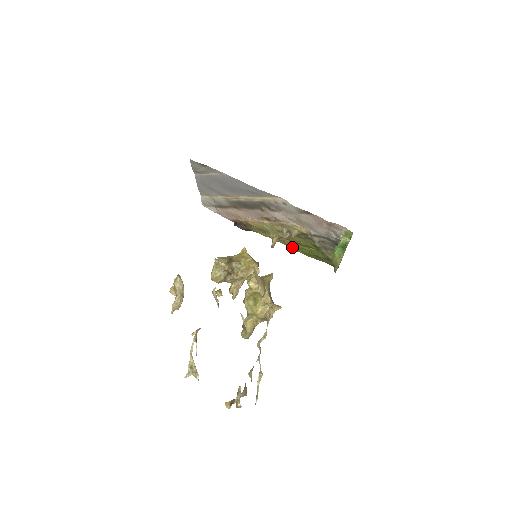
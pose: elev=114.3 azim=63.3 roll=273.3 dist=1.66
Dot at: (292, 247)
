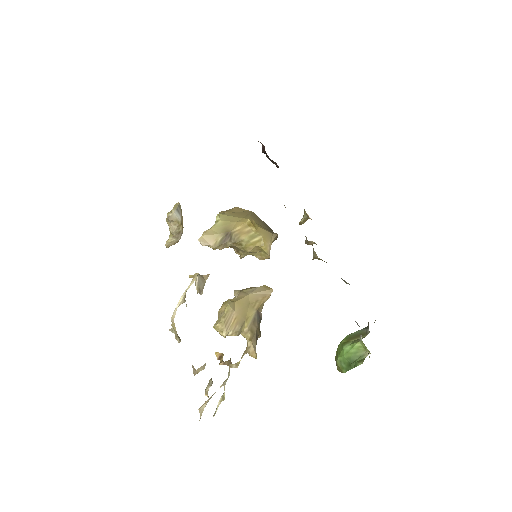
Dot at: occluded
